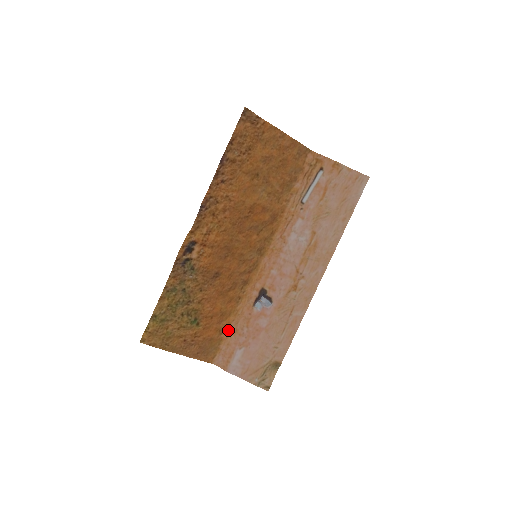
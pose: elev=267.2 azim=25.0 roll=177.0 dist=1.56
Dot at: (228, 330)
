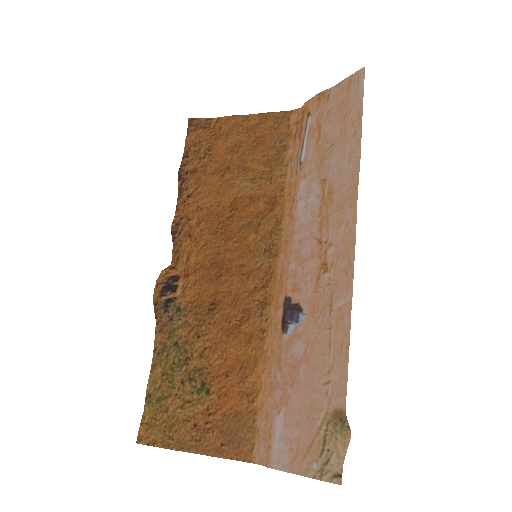
Dot at: (261, 391)
